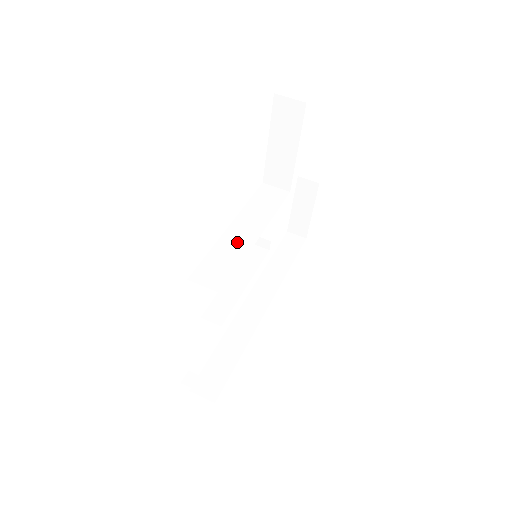
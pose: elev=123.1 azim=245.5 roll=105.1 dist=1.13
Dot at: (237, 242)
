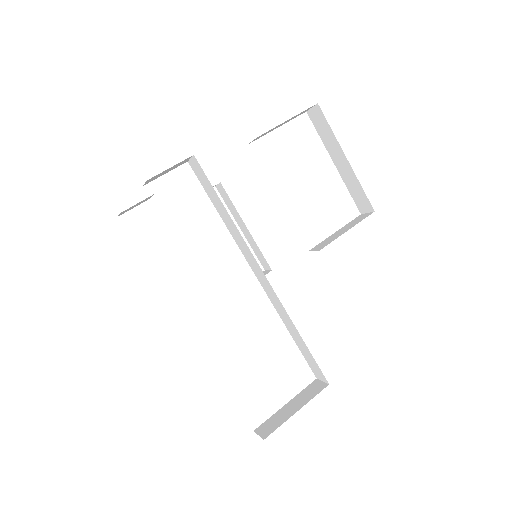
Dot at: occluded
